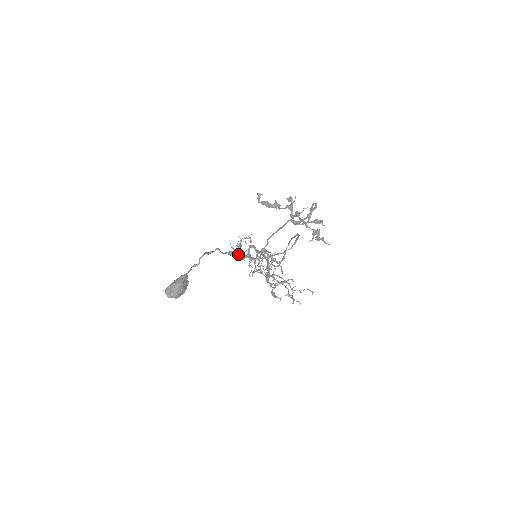
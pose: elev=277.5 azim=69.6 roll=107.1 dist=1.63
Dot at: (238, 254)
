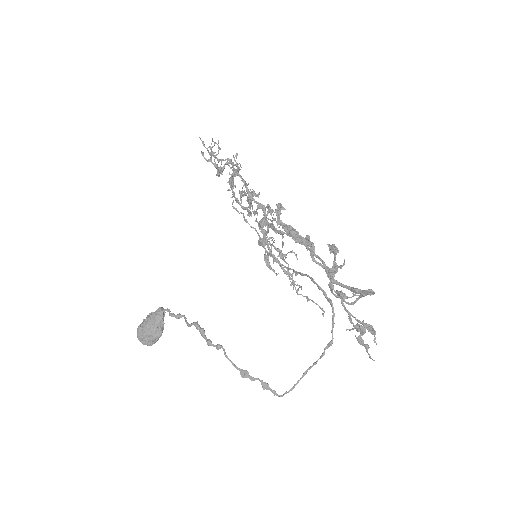
Dot at: occluded
